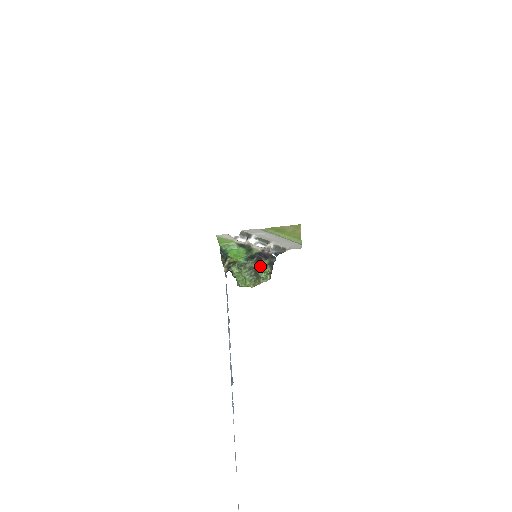
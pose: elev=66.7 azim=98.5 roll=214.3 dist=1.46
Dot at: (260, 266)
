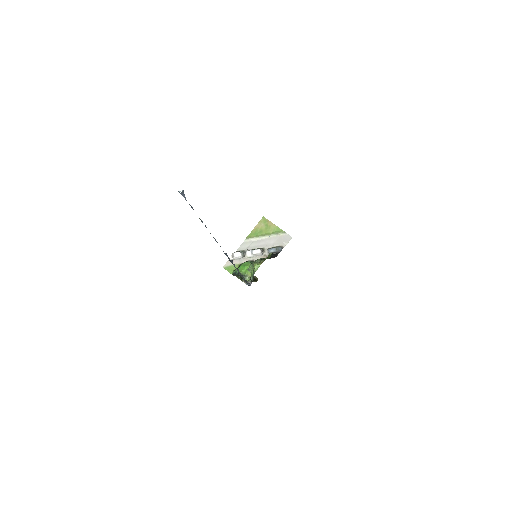
Dot at: occluded
